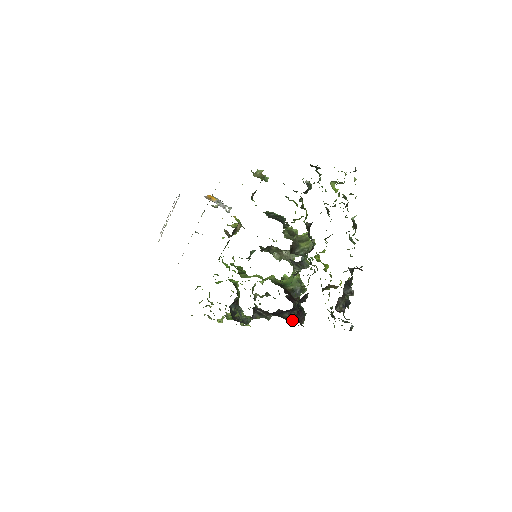
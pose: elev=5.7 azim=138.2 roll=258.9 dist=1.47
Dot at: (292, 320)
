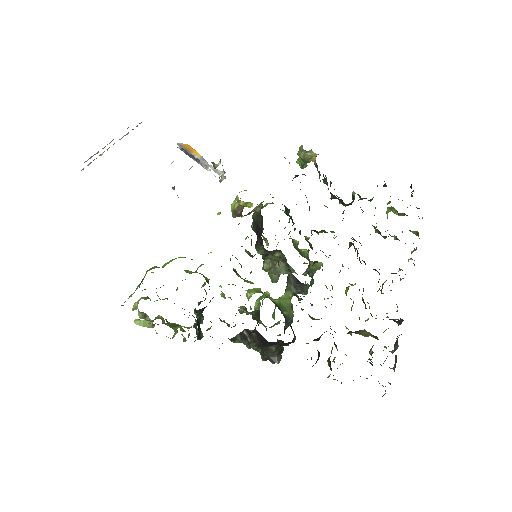
Dot at: (275, 356)
